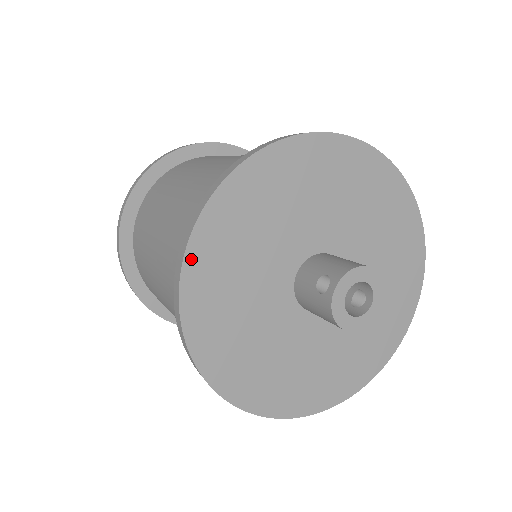
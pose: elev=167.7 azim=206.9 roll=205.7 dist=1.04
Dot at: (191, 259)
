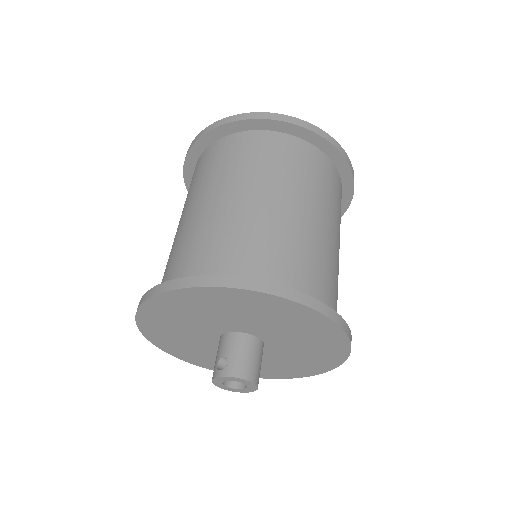
Dot at: (155, 300)
